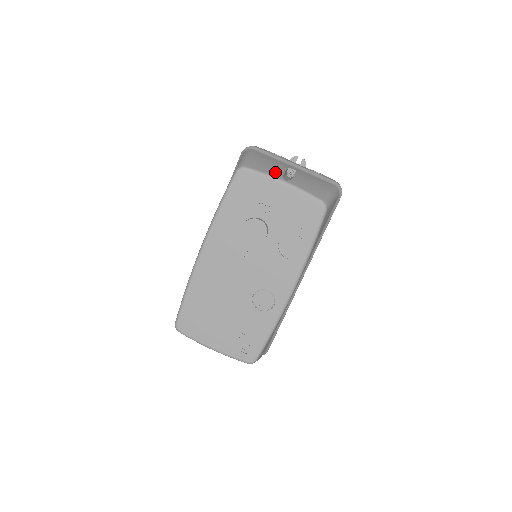
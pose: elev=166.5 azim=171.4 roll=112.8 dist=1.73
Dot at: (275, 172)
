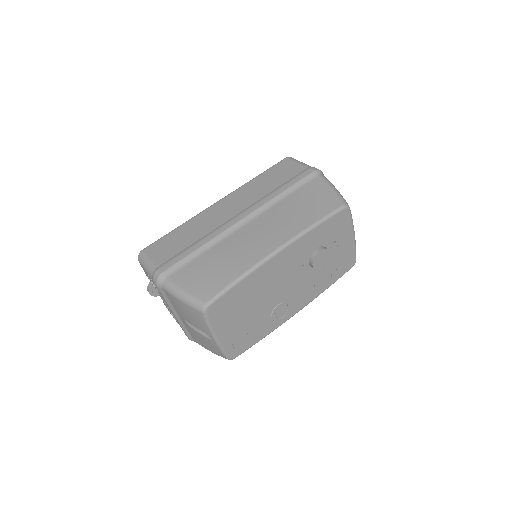
Dot at: occluded
